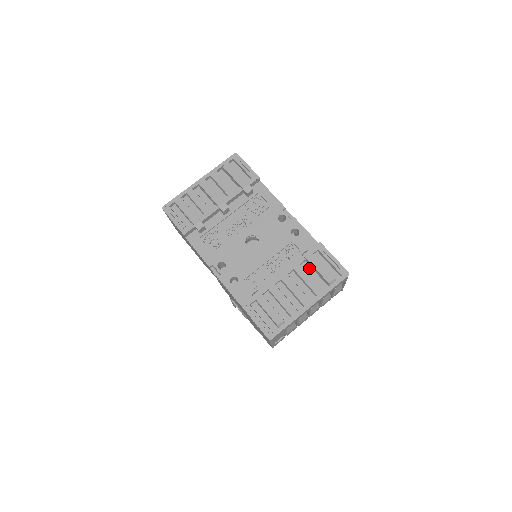
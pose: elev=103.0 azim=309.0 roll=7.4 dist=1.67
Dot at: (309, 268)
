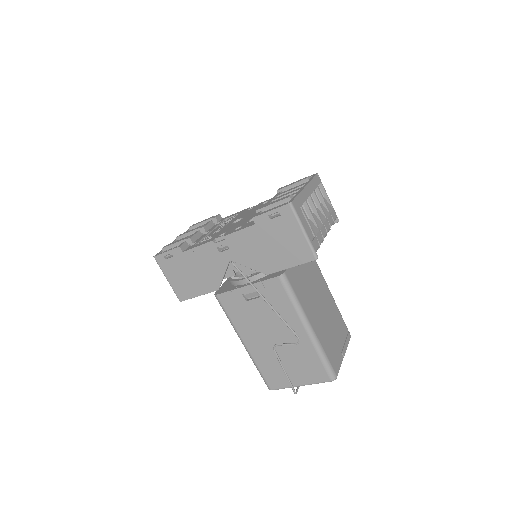
Dot at: occluded
